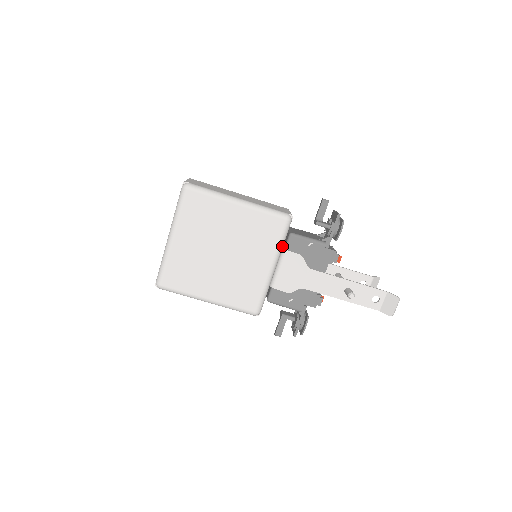
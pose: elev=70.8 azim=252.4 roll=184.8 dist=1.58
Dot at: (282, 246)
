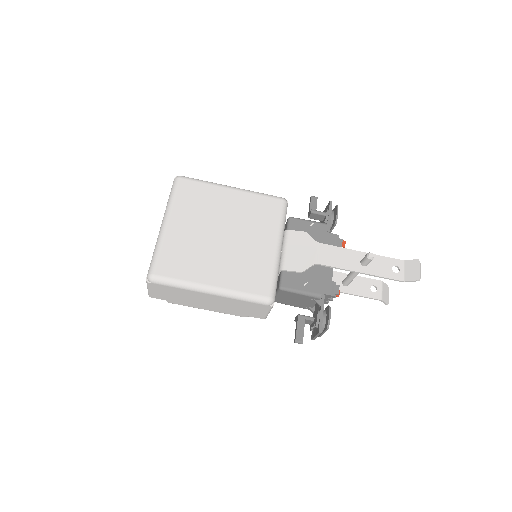
Dot at: (284, 227)
